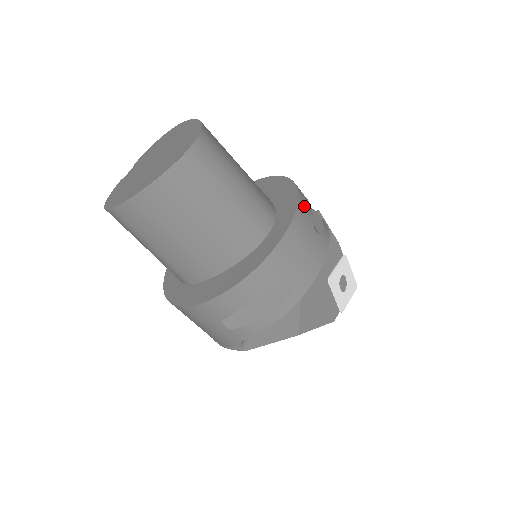
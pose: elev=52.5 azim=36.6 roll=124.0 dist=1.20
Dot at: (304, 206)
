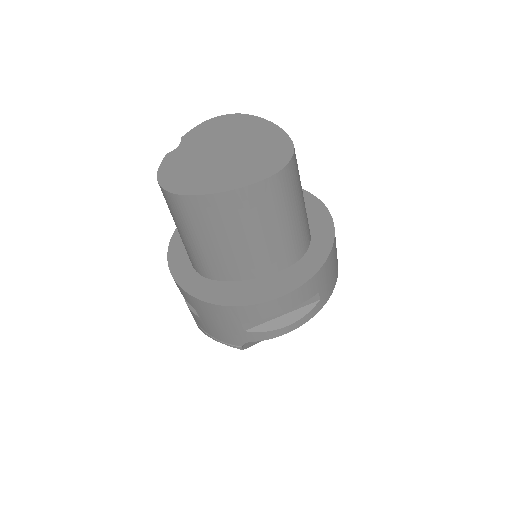
Dot at: occluded
